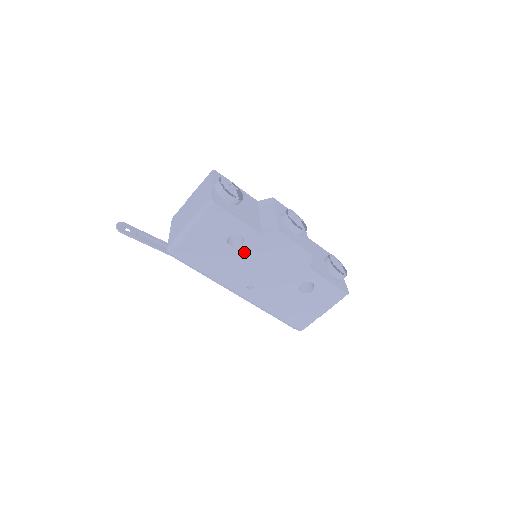
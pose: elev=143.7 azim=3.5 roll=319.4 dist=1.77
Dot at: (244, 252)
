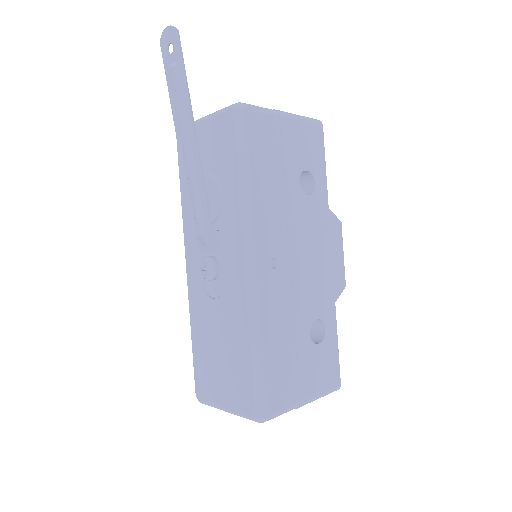
Dot at: (303, 206)
